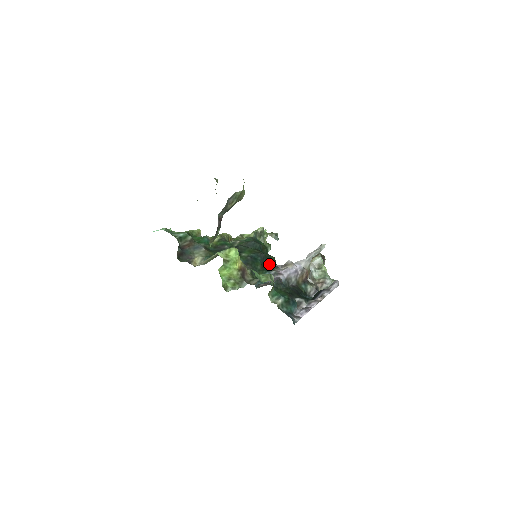
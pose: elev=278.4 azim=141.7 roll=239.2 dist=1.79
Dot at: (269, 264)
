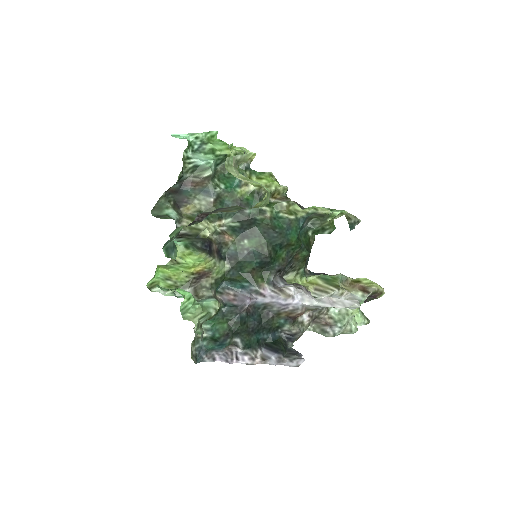
Dot at: (269, 271)
